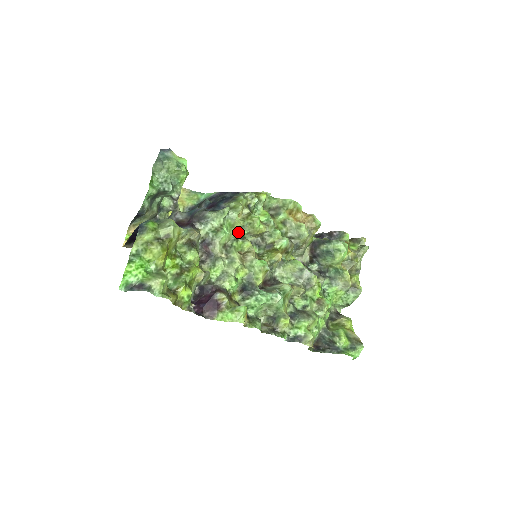
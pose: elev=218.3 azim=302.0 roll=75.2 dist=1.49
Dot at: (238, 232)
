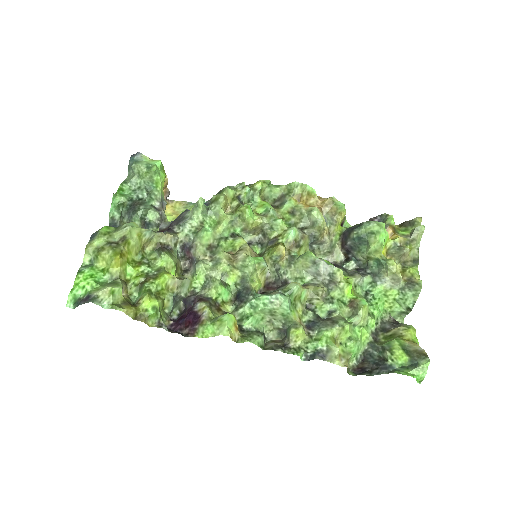
Dot at: (227, 229)
